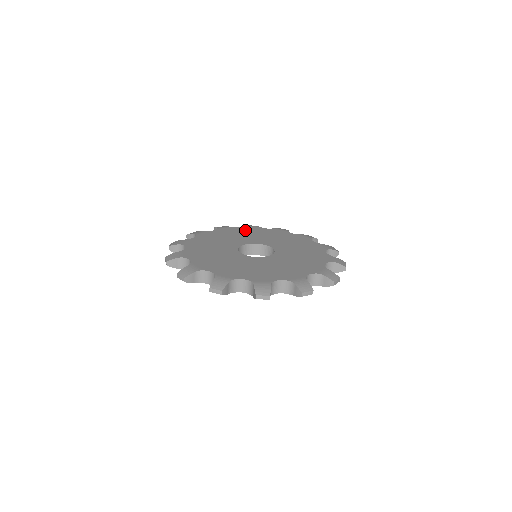
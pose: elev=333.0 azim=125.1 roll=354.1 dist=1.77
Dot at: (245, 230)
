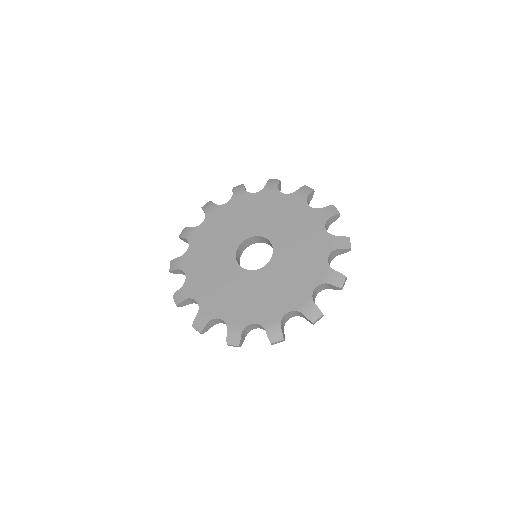
Dot at: (284, 203)
